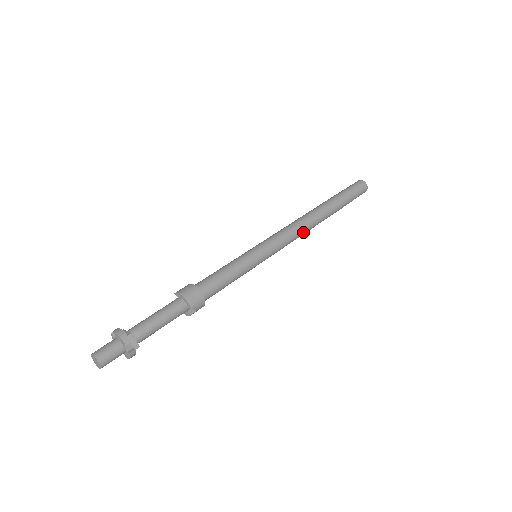
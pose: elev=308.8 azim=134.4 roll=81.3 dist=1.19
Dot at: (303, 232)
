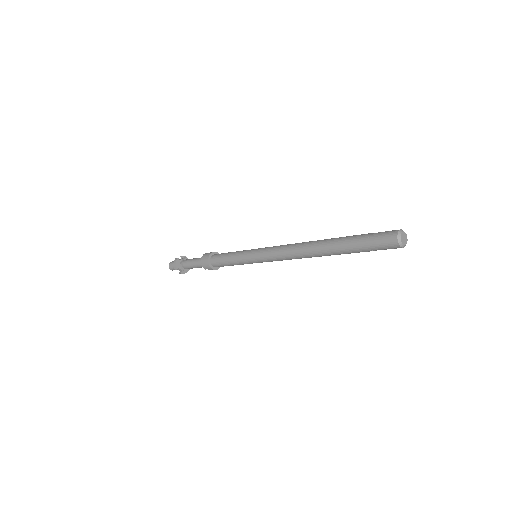
Dot at: (296, 258)
